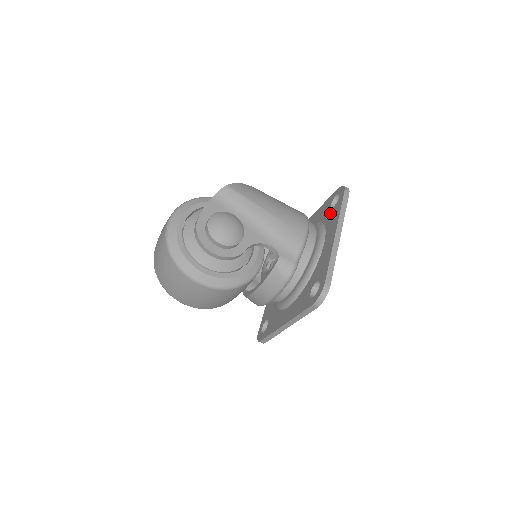
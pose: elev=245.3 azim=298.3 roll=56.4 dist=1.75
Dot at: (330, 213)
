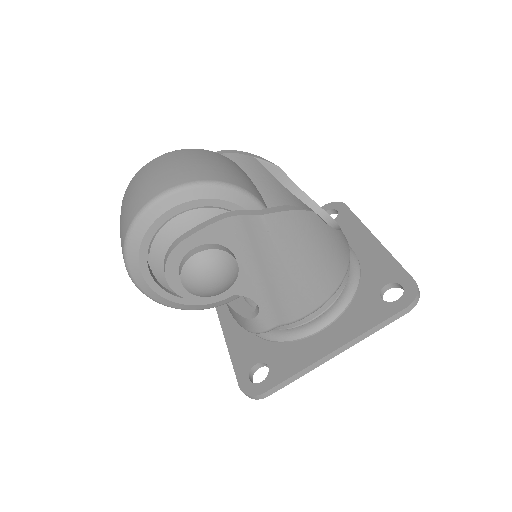
Dot at: (370, 299)
